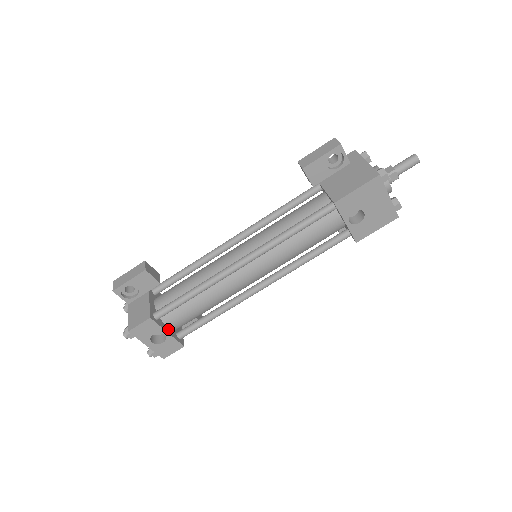
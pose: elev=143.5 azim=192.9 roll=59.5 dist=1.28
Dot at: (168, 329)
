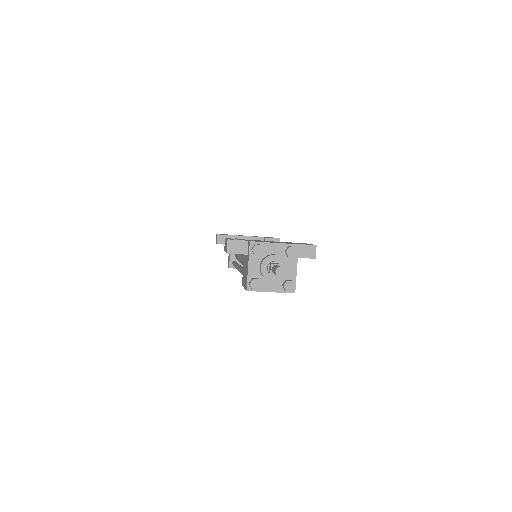
Dot at: occluded
